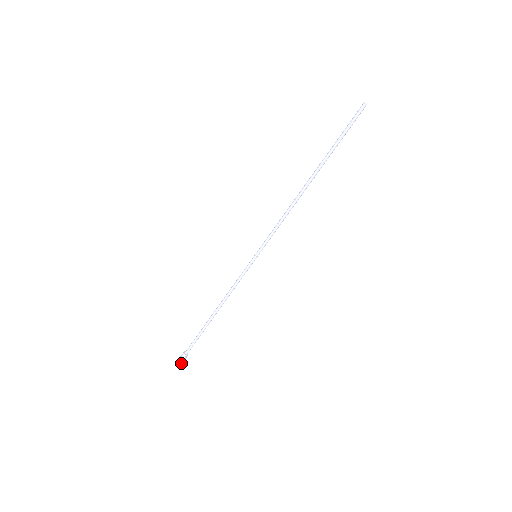
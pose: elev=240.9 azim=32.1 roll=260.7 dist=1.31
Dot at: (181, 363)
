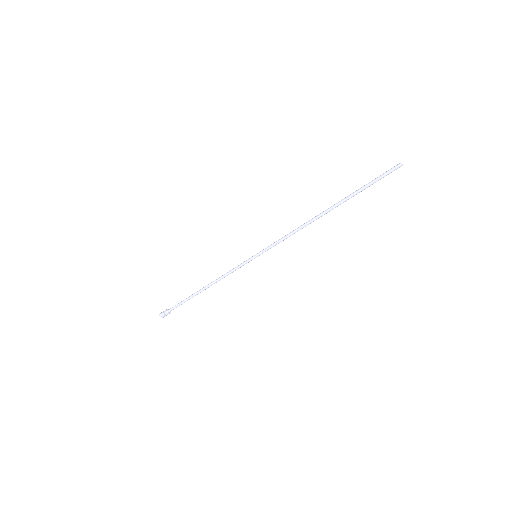
Dot at: occluded
